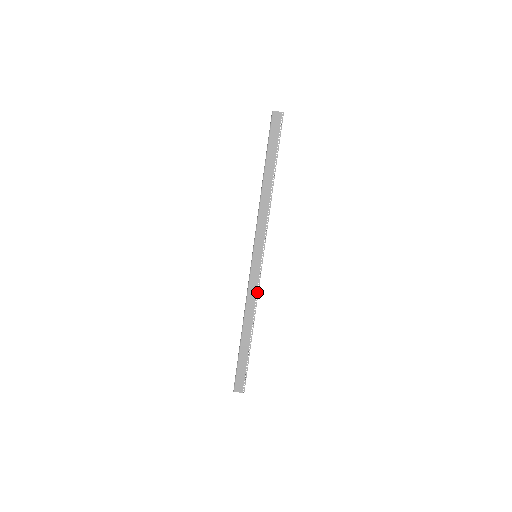
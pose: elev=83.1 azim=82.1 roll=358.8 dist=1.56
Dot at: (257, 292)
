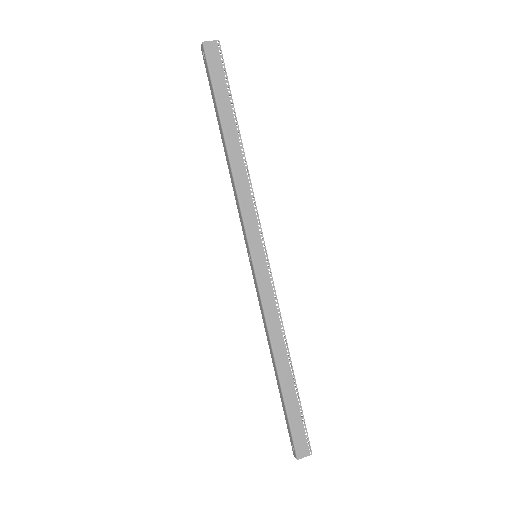
Dot at: (277, 306)
